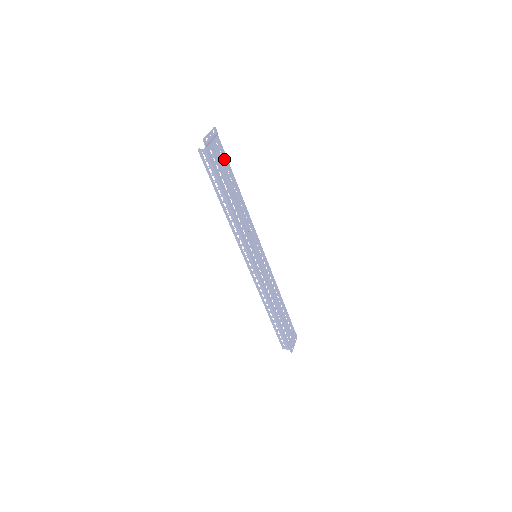
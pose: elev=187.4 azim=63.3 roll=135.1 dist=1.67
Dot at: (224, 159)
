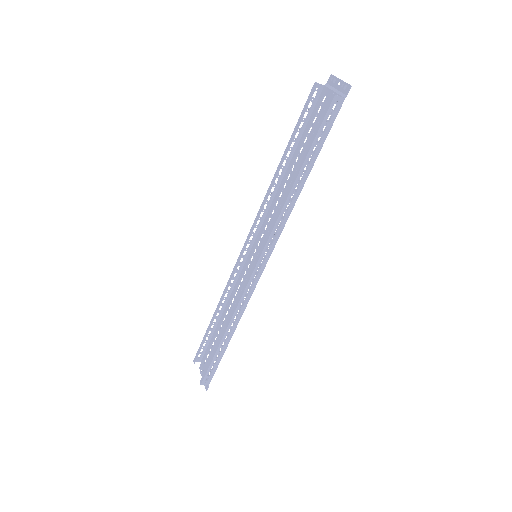
Dot at: (313, 120)
